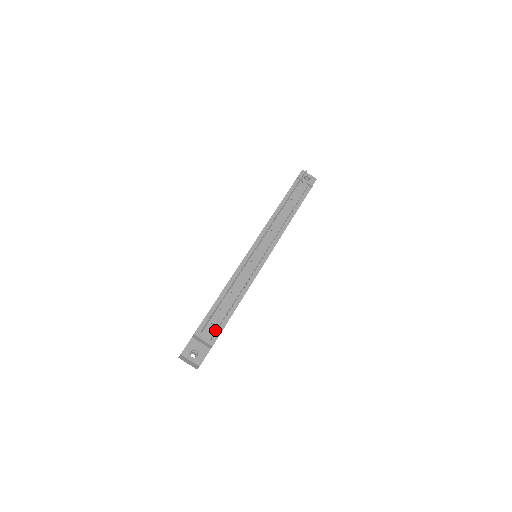
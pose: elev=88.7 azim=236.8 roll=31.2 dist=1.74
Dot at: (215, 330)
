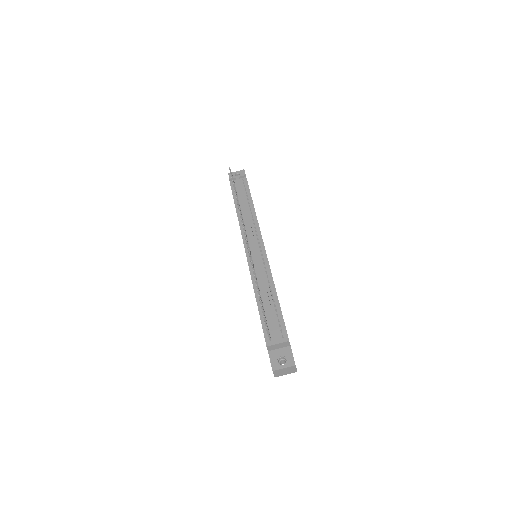
Dot at: (279, 329)
